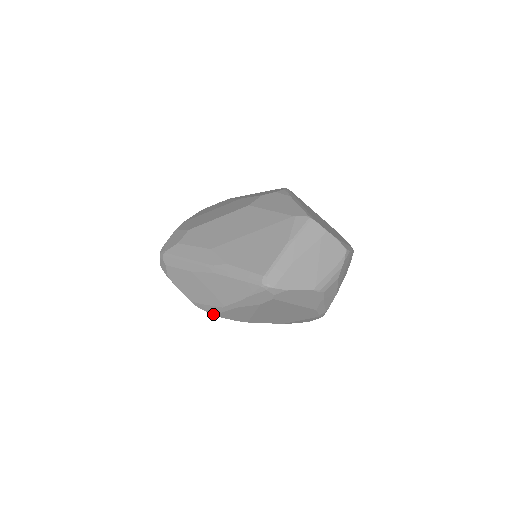
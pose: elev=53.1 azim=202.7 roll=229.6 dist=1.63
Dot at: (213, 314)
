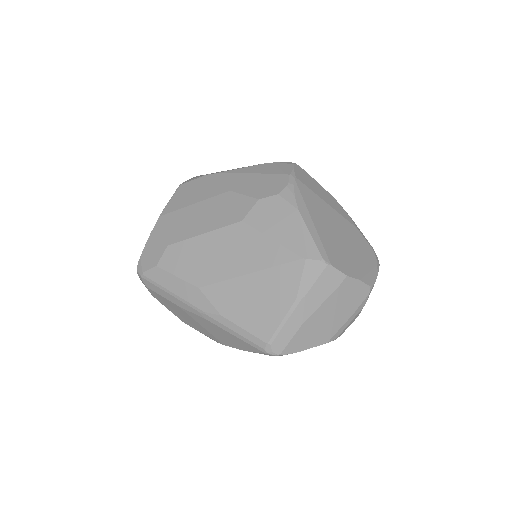
Dot at: occluded
